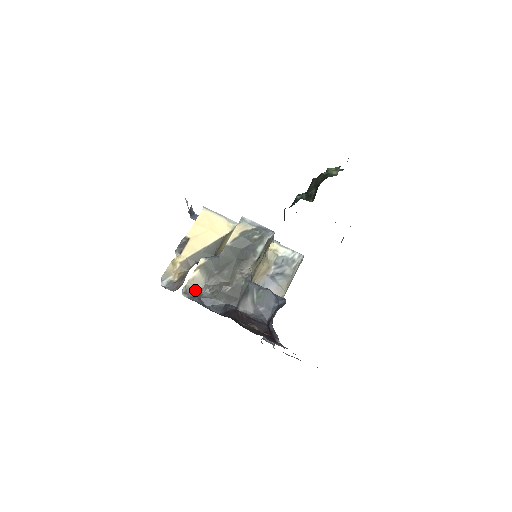
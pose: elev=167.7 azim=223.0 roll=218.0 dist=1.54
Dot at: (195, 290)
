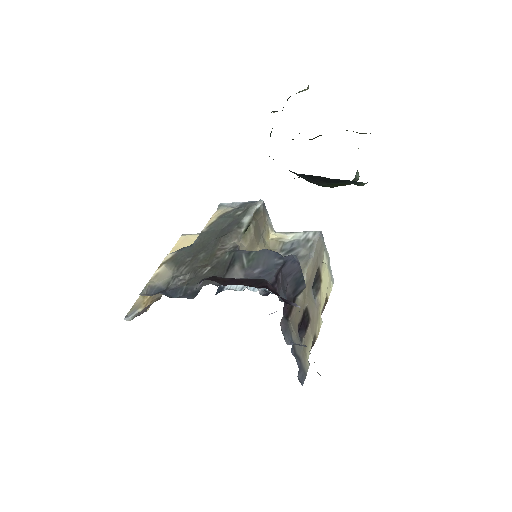
Dot at: (159, 287)
